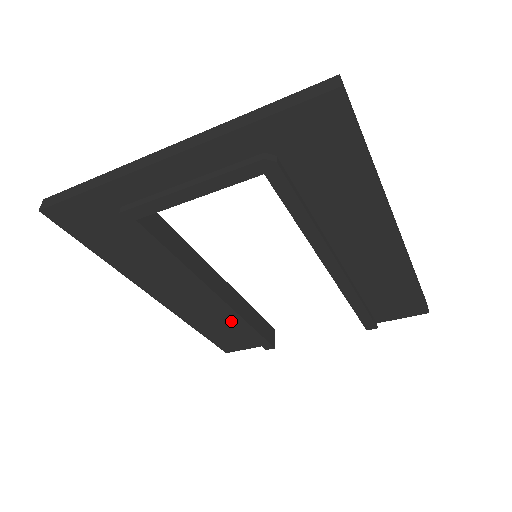
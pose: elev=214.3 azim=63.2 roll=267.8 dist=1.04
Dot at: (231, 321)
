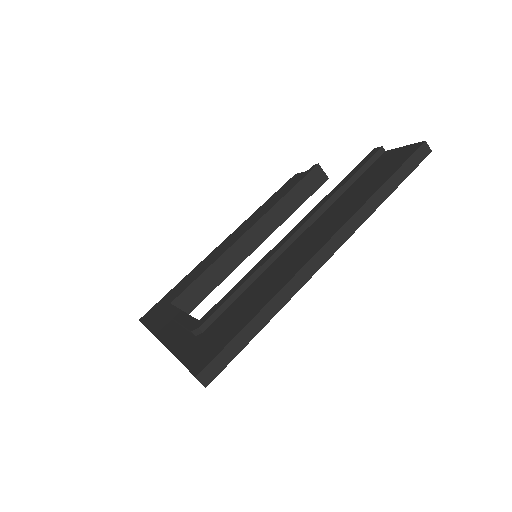
Dot at: occluded
